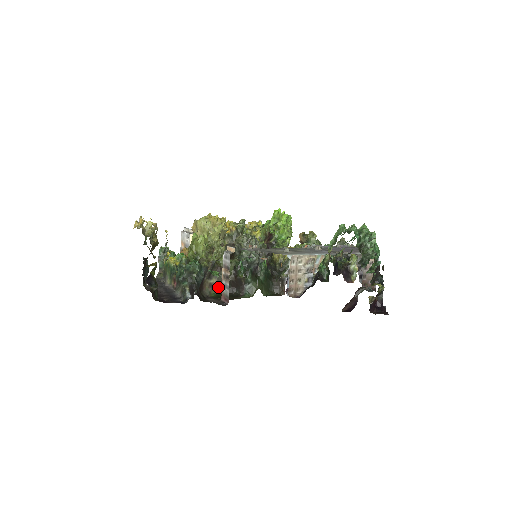
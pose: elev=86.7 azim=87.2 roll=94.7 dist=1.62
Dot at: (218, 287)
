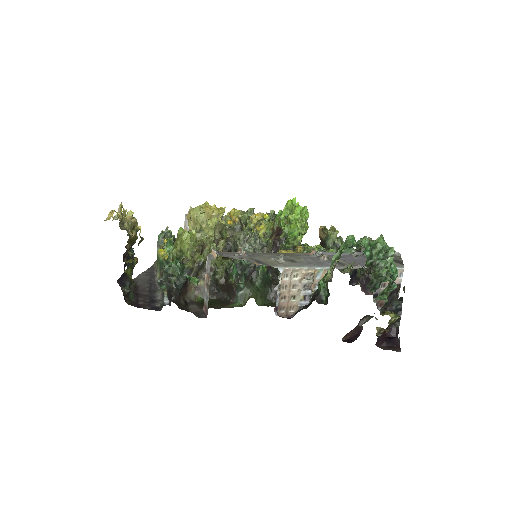
Dot at: occluded
